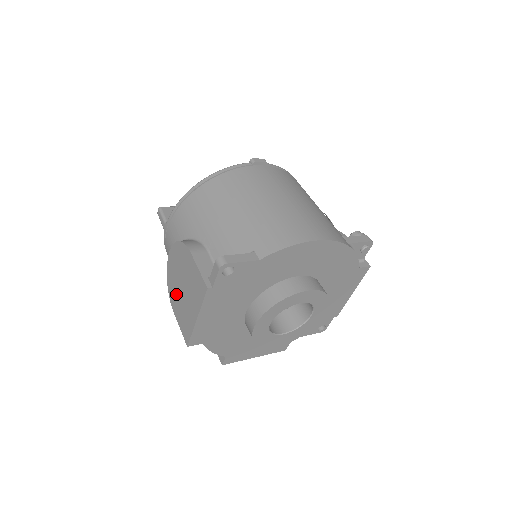
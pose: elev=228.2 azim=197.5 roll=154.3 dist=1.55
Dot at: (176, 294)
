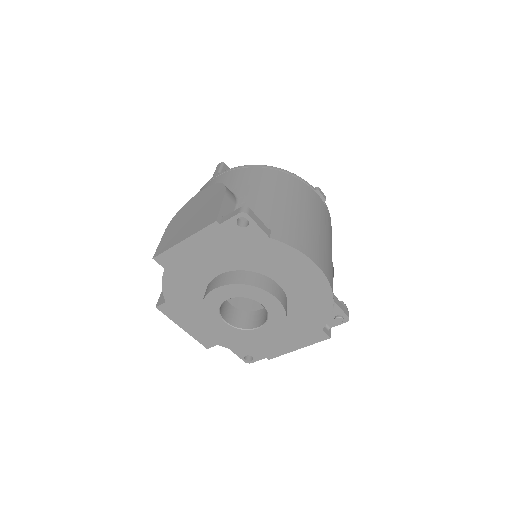
Dot at: (181, 218)
